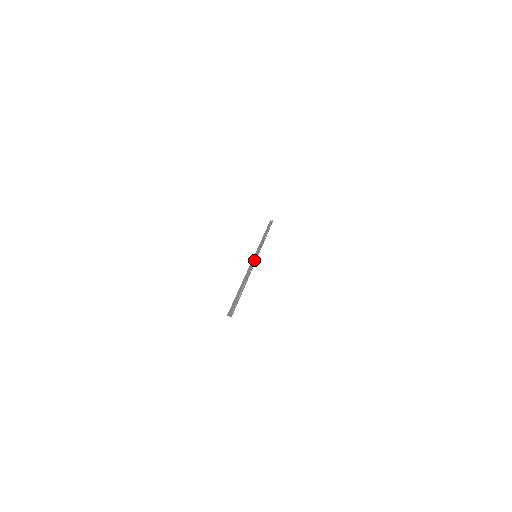
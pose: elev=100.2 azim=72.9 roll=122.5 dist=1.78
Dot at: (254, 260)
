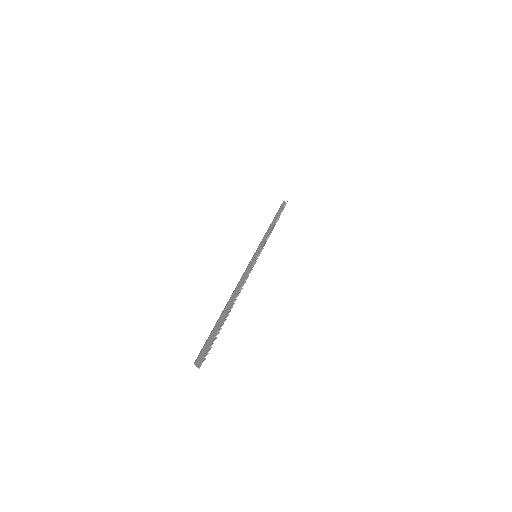
Dot at: (252, 263)
